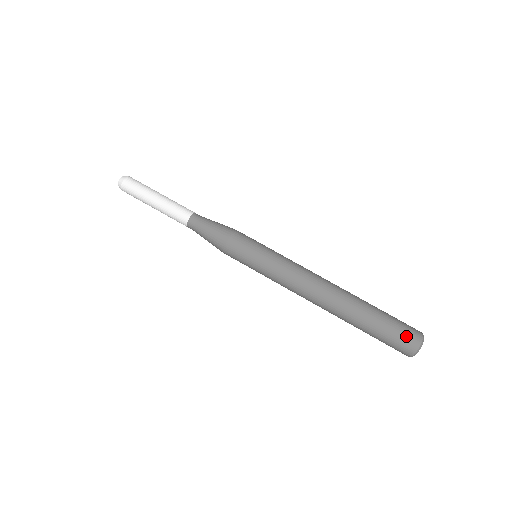
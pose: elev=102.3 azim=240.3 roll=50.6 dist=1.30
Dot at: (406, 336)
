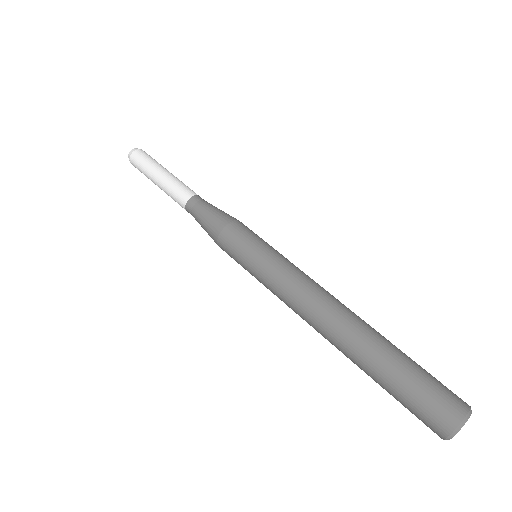
Dot at: (444, 398)
